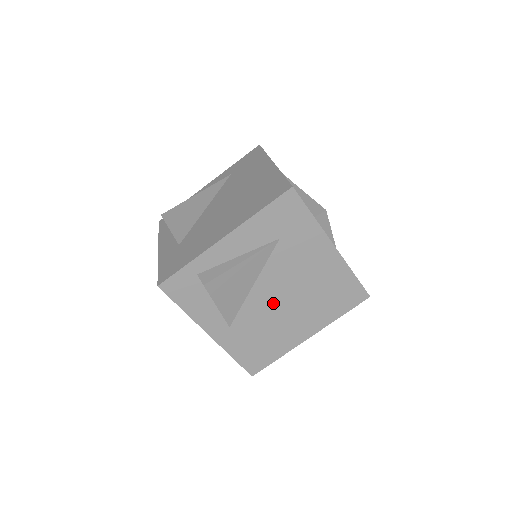
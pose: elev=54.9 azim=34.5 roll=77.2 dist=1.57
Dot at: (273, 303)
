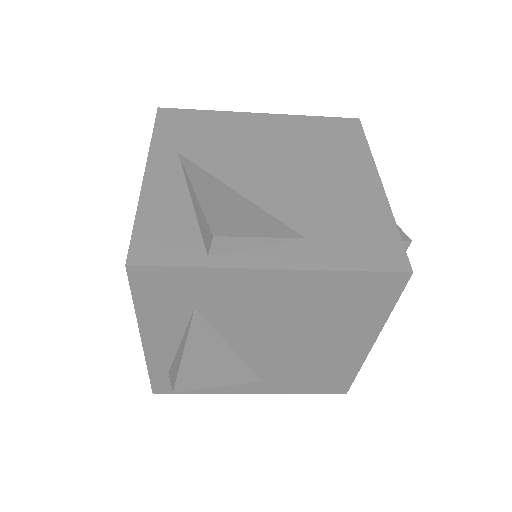
Dot at: (279, 347)
